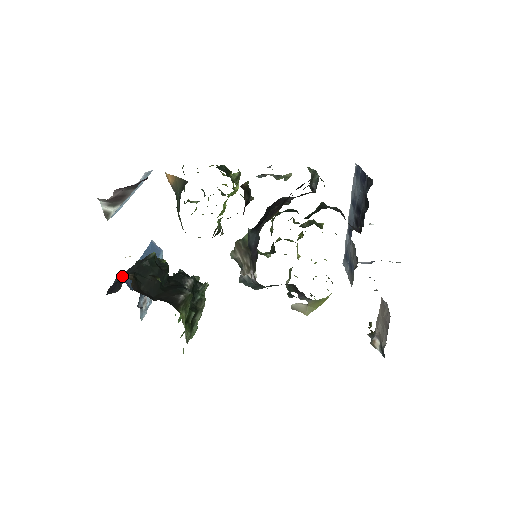
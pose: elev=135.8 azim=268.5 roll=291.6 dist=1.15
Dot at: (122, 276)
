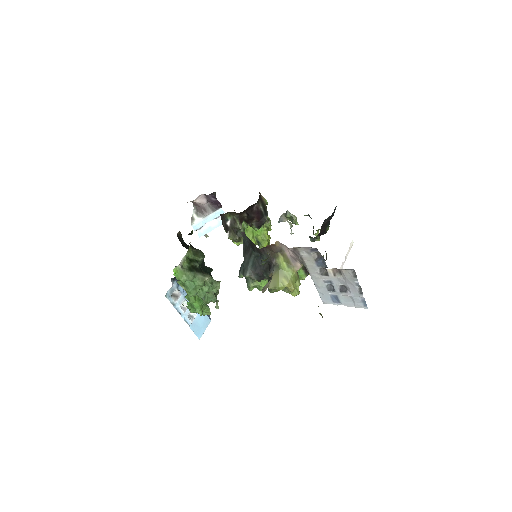
Dot at: occluded
